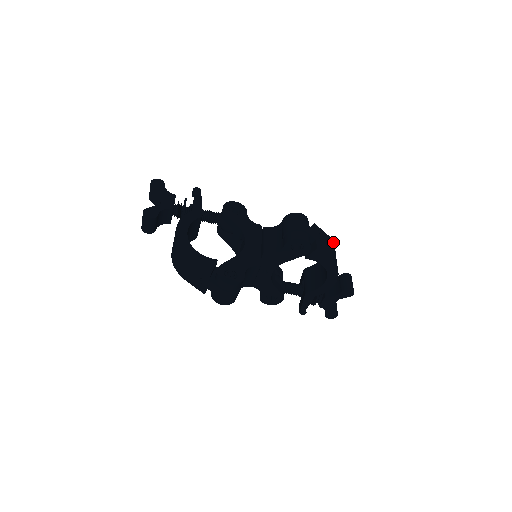
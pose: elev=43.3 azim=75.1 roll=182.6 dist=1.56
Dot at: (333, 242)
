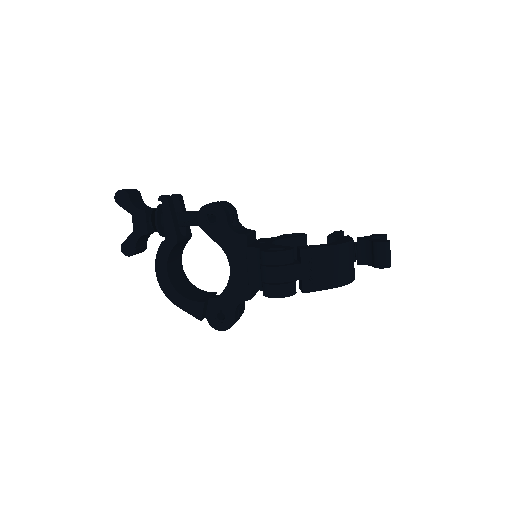
Dot at: (340, 244)
